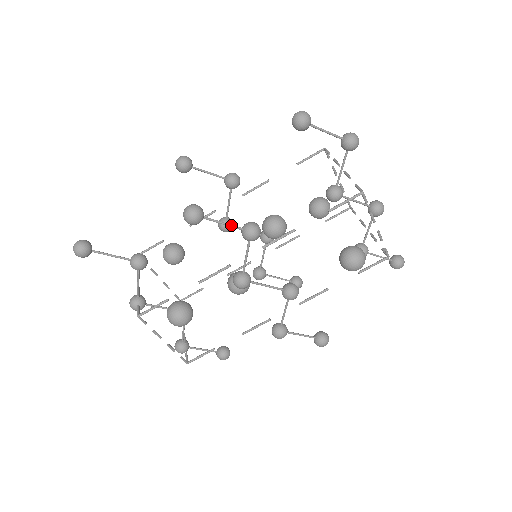
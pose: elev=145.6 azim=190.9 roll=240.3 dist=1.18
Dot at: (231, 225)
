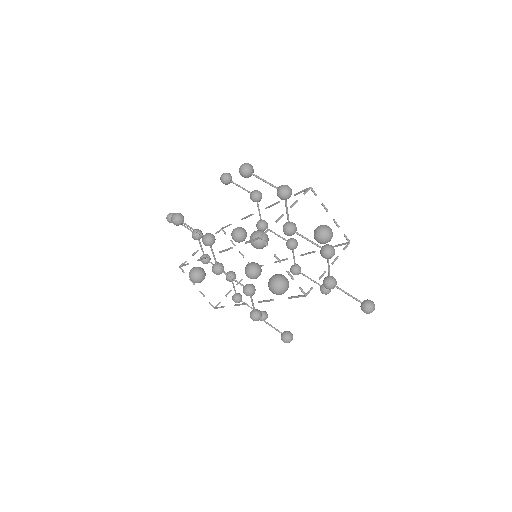
Dot at: (197, 232)
